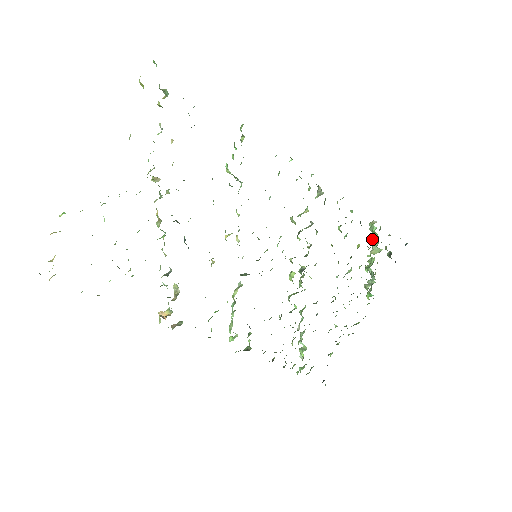
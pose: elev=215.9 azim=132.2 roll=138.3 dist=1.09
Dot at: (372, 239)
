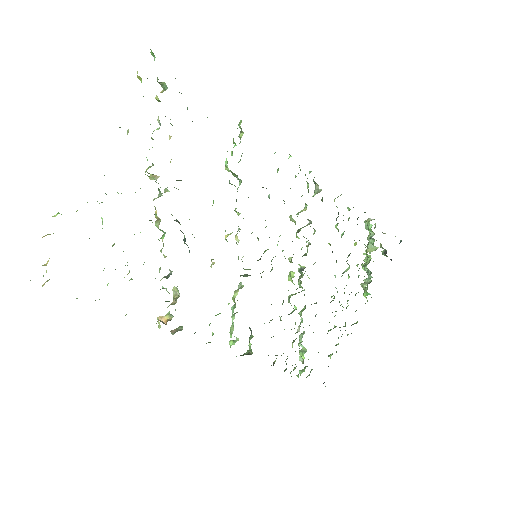
Dot at: (367, 237)
